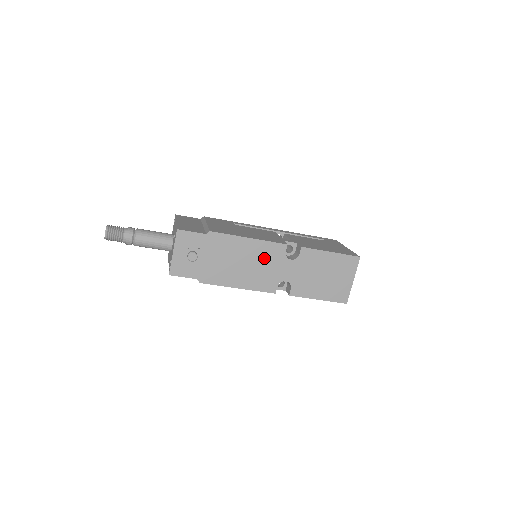
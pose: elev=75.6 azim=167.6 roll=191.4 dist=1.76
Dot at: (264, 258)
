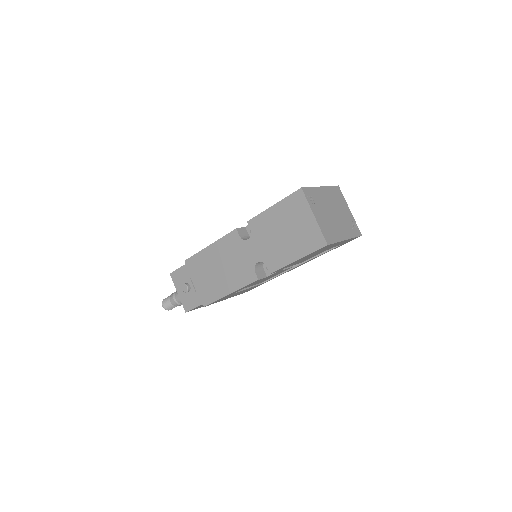
Dot at: (229, 254)
